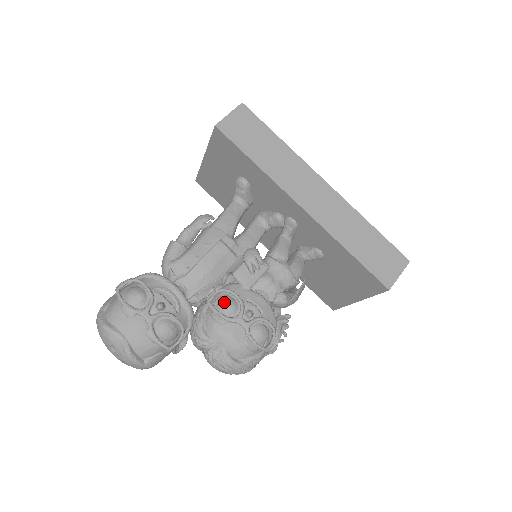
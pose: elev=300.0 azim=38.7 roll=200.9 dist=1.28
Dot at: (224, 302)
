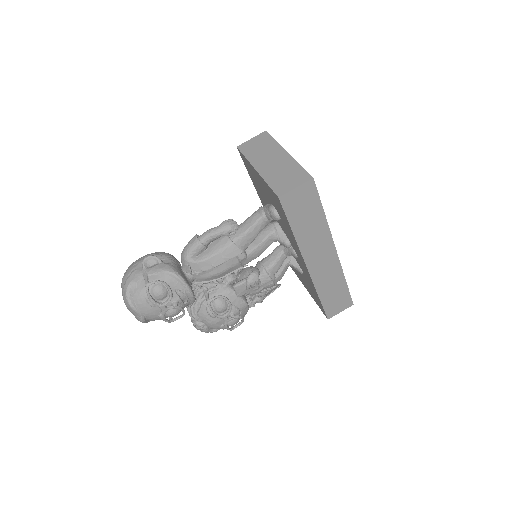
Dot at: (219, 305)
